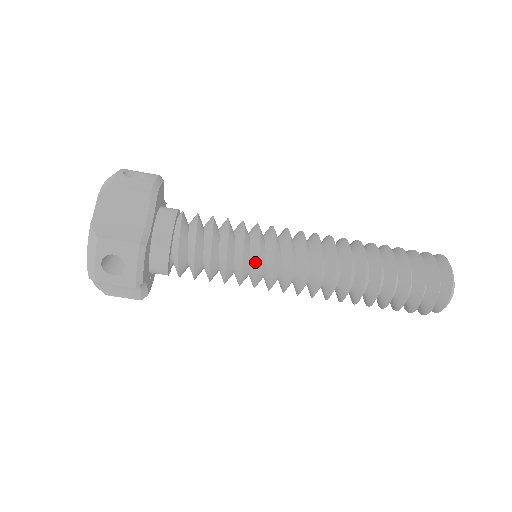
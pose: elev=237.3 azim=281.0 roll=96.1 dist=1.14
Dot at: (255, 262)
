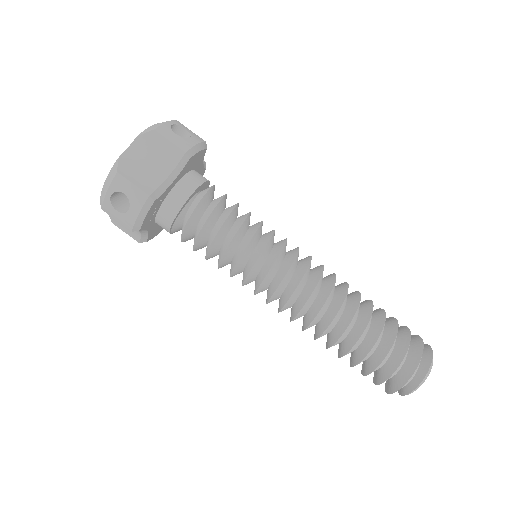
Dot at: (270, 232)
